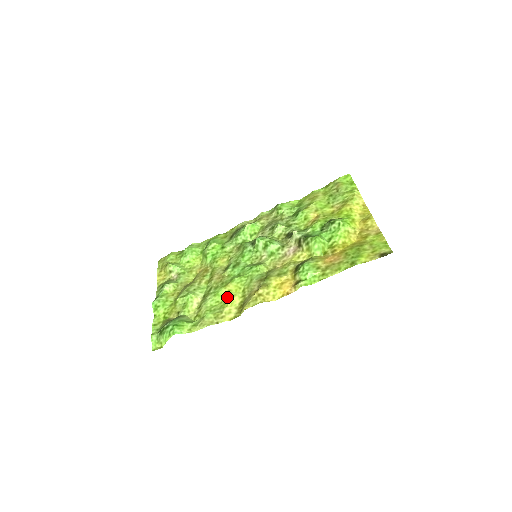
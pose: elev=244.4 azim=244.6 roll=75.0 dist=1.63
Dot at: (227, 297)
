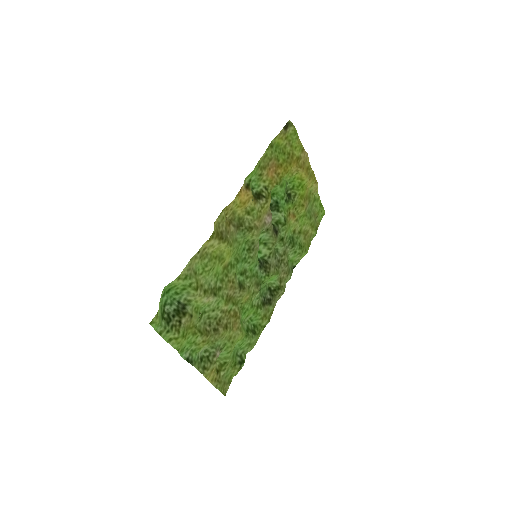
Dot at: (219, 259)
